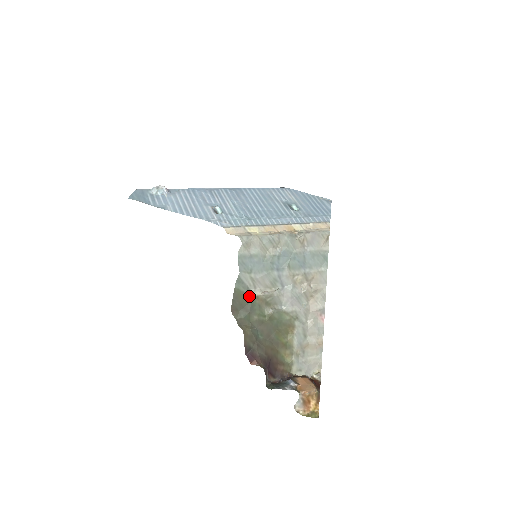
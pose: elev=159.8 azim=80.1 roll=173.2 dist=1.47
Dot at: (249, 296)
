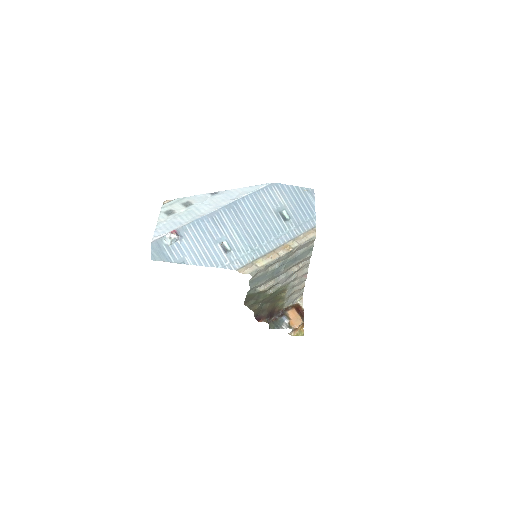
Dot at: (256, 293)
